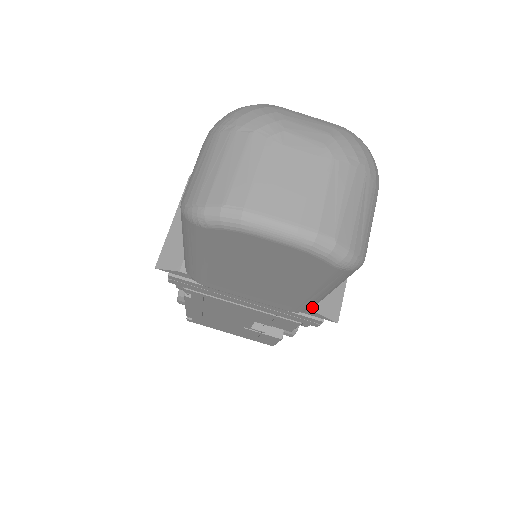
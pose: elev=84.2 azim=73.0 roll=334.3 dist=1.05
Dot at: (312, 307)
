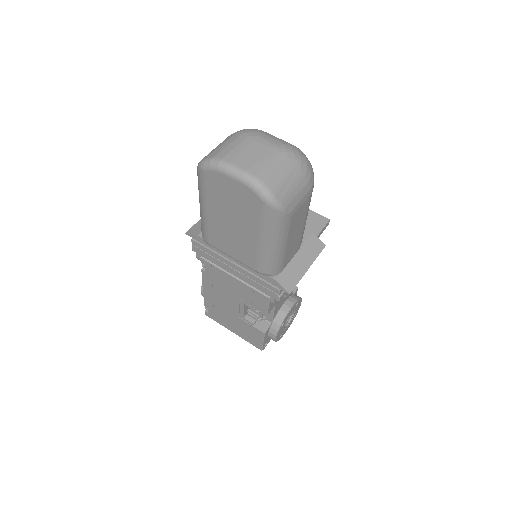
Dot at: (271, 271)
